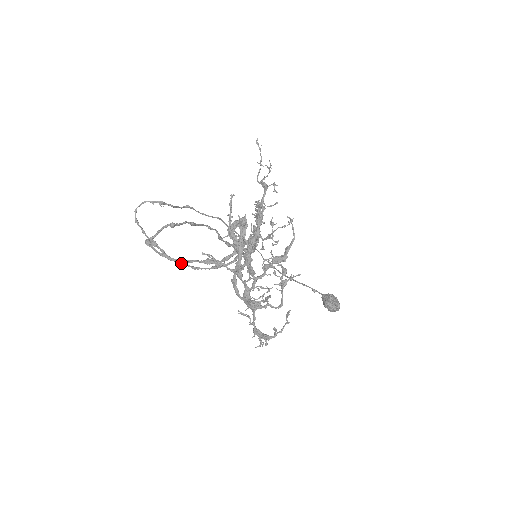
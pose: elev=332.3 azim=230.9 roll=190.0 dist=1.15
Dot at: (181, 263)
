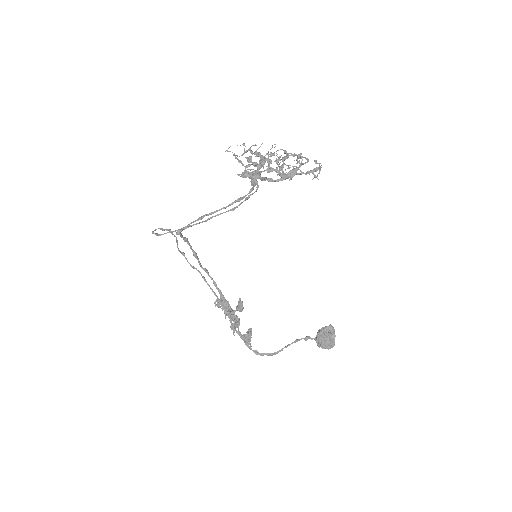
Dot at: (220, 213)
